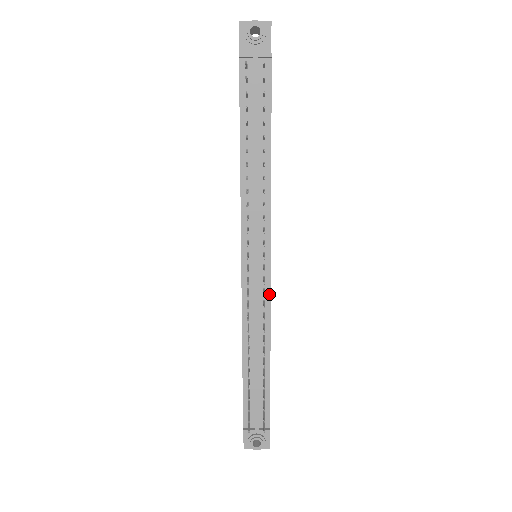
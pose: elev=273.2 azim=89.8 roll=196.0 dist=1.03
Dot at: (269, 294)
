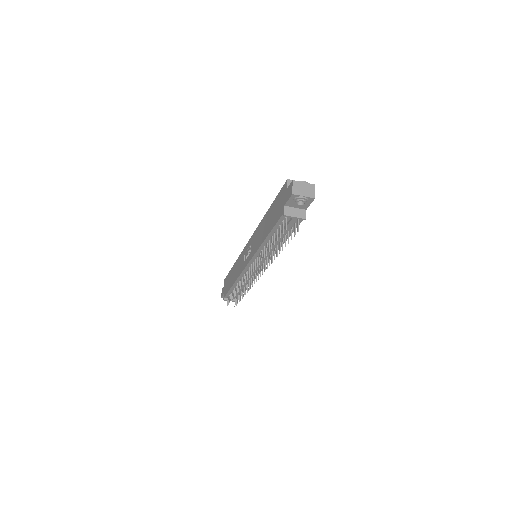
Dot at: (257, 275)
